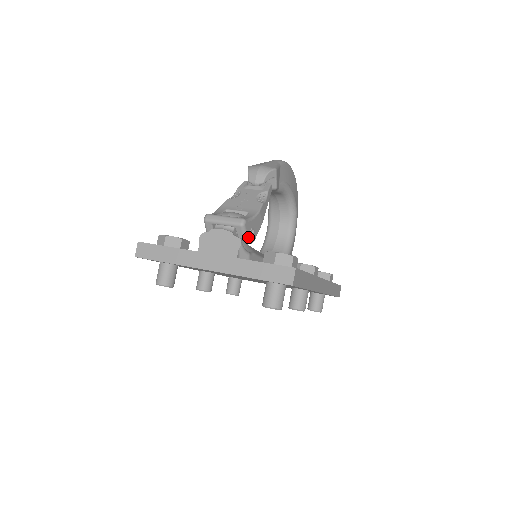
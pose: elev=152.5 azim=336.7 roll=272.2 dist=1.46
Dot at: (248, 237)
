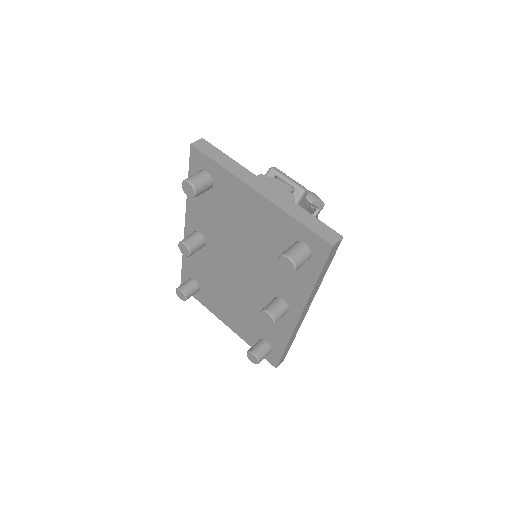
Dot at: occluded
